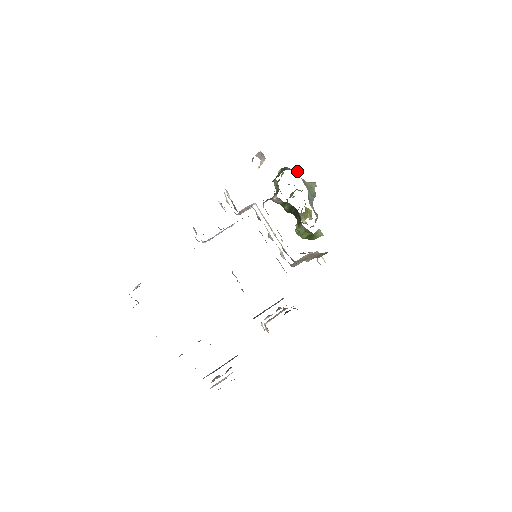
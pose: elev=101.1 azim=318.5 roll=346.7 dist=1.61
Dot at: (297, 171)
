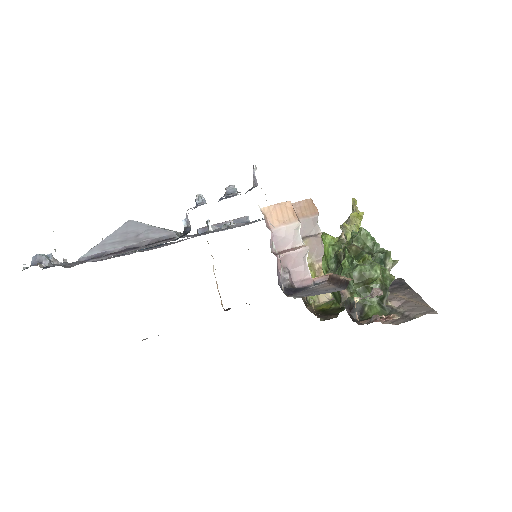
Dot at: (394, 279)
